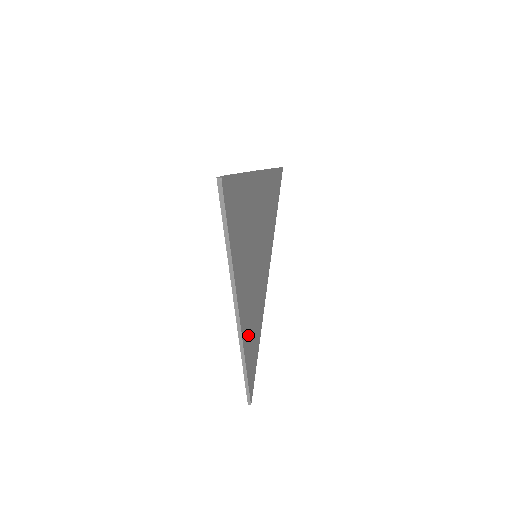
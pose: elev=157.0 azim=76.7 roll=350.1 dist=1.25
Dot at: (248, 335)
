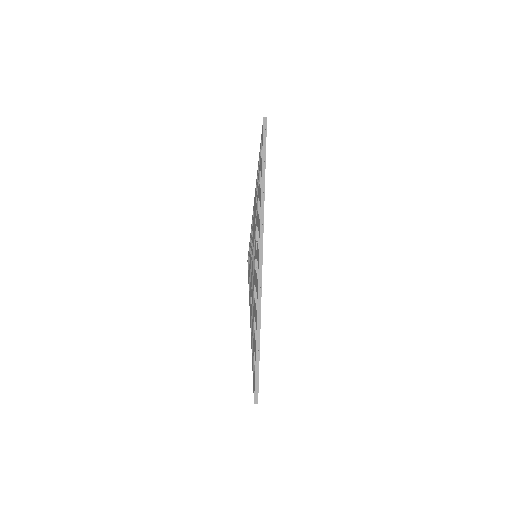
Dot at: occluded
